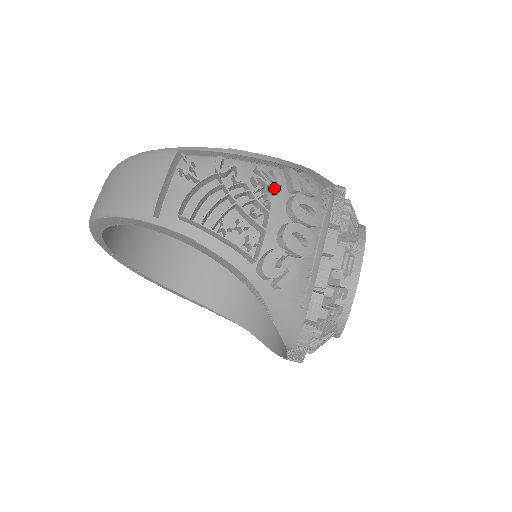
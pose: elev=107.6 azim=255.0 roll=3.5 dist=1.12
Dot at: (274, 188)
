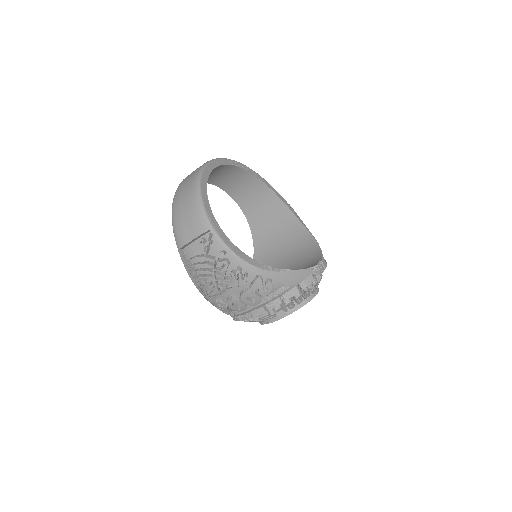
Dot at: (238, 284)
